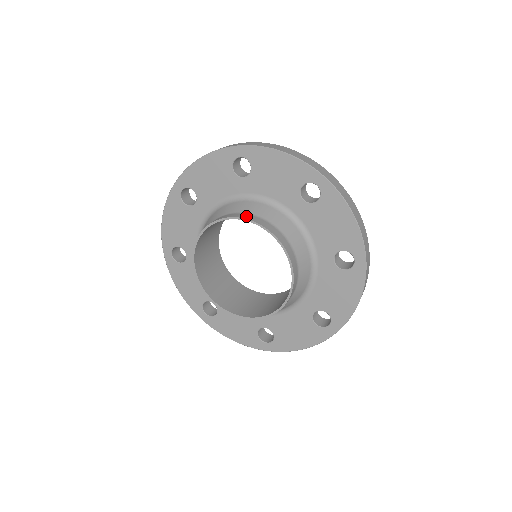
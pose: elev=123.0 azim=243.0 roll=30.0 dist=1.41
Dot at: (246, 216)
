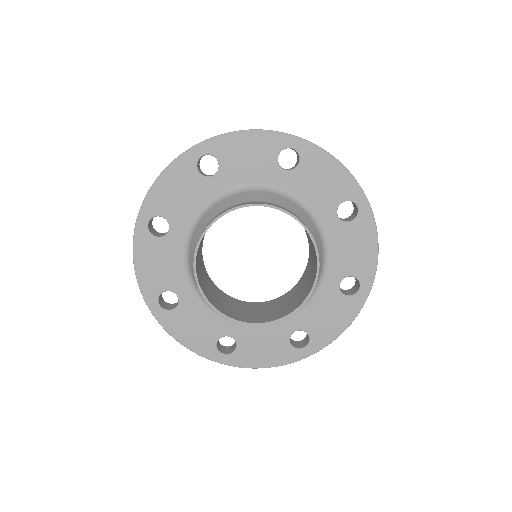
Dot at: (240, 205)
